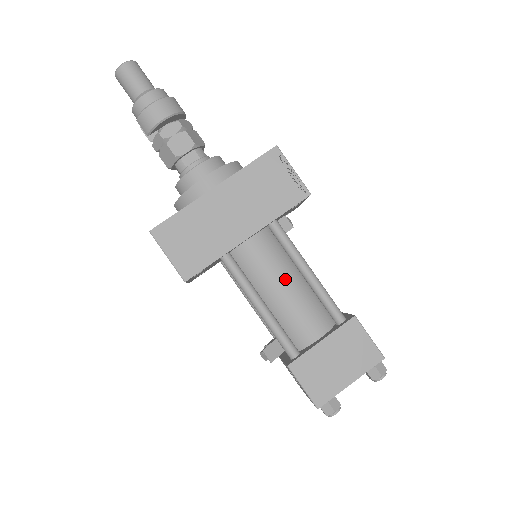
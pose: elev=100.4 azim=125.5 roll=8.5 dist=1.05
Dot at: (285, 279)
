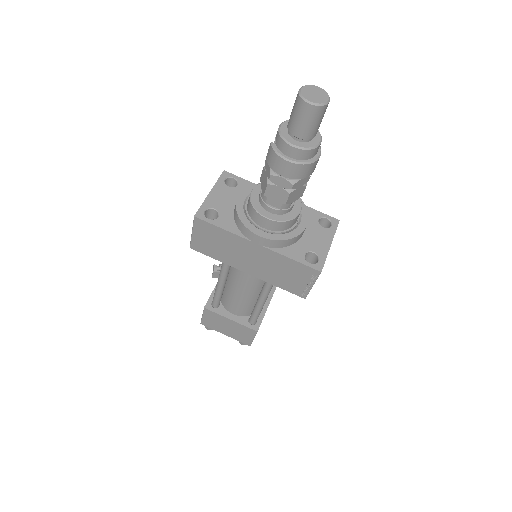
Dot at: (247, 292)
